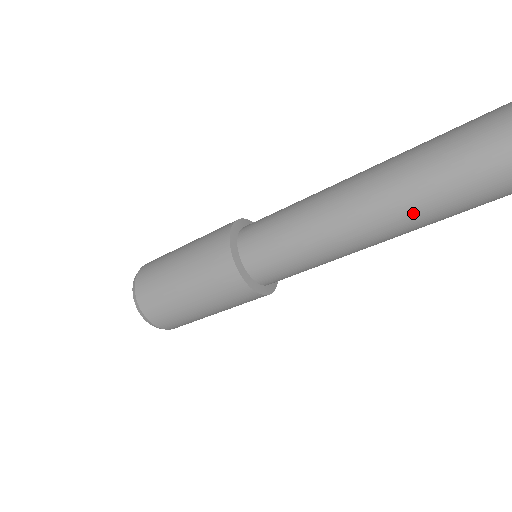
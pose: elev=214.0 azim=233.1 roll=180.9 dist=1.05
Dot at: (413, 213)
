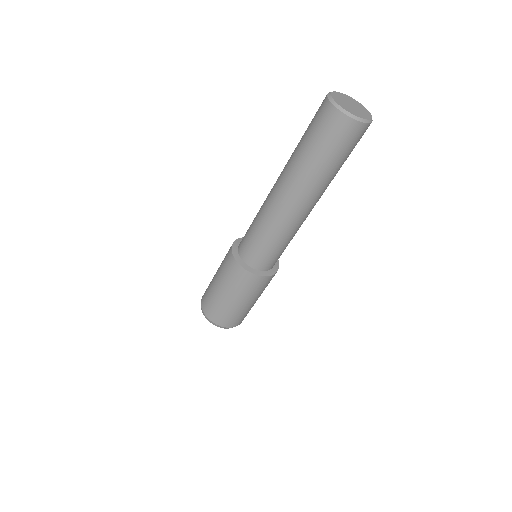
Dot at: (297, 182)
